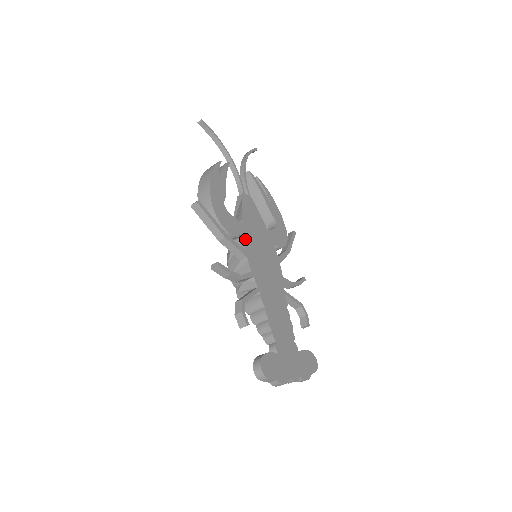
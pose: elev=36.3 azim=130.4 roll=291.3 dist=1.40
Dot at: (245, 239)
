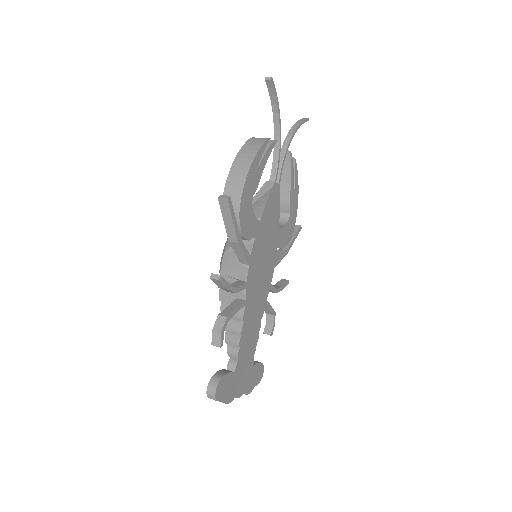
Dot at: (255, 242)
